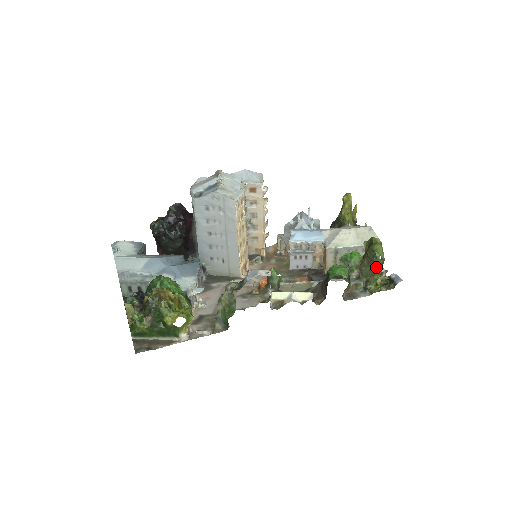
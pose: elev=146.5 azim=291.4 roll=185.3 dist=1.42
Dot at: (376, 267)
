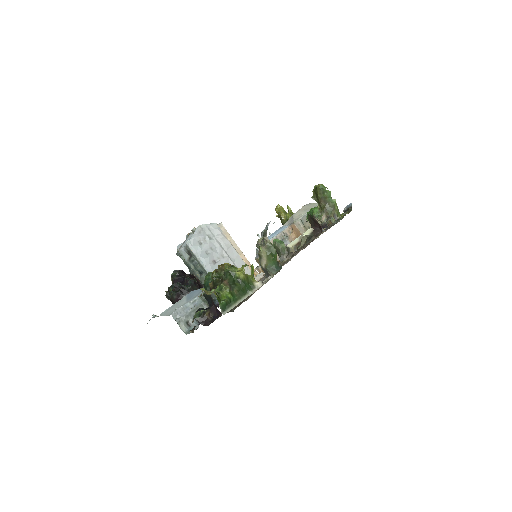
Dot at: (331, 199)
